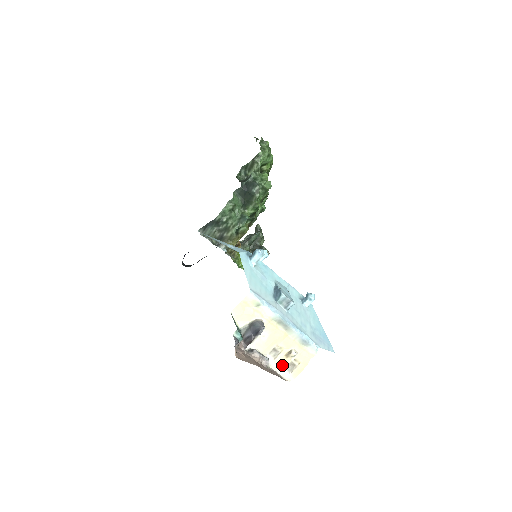
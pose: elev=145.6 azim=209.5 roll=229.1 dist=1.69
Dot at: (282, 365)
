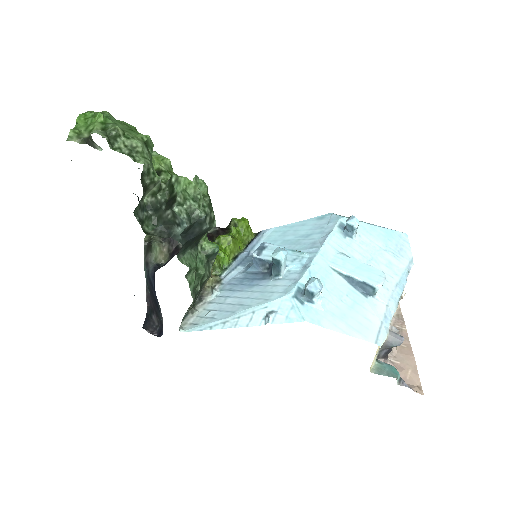
Dot at: occluded
